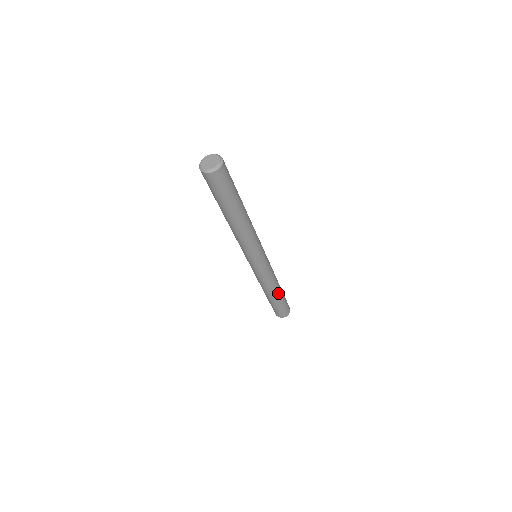
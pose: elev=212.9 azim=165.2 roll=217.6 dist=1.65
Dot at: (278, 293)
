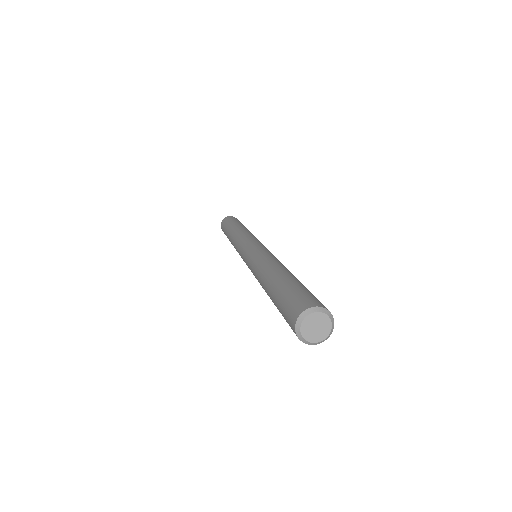
Dot at: occluded
